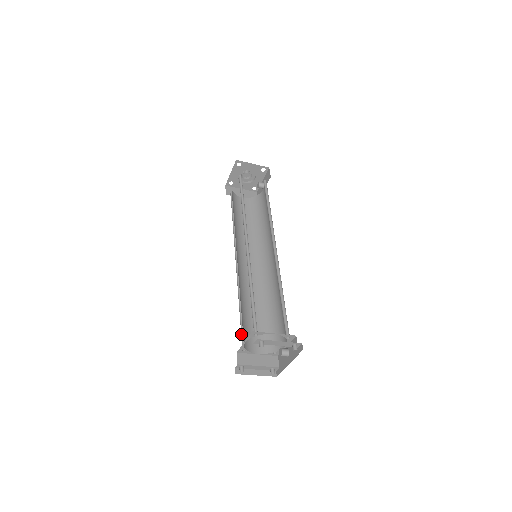
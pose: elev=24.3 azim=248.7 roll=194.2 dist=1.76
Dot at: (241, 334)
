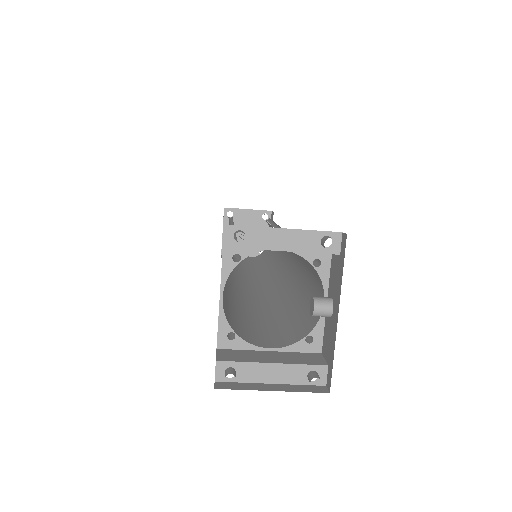
Dot at: occluded
